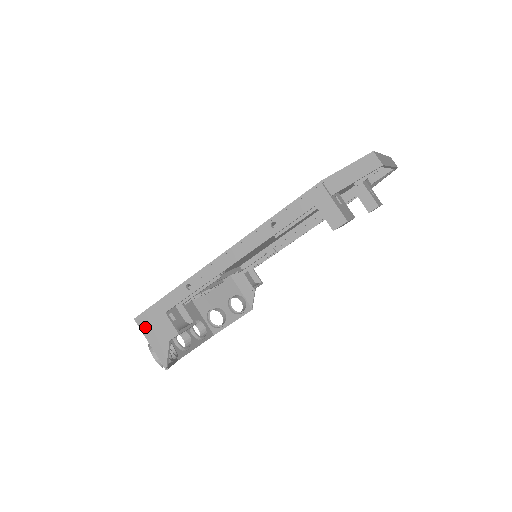
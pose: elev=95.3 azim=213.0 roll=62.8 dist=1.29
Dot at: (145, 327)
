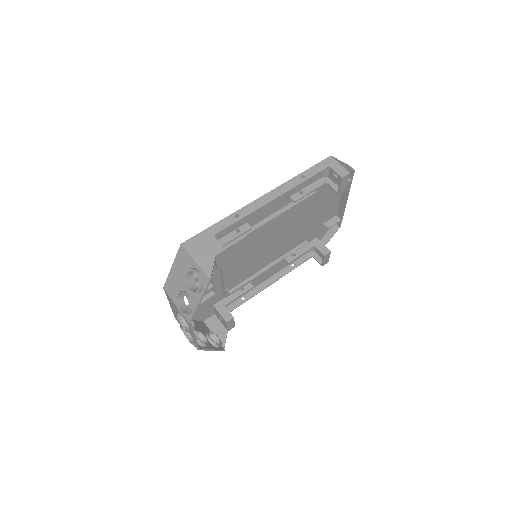
Dot at: (192, 248)
